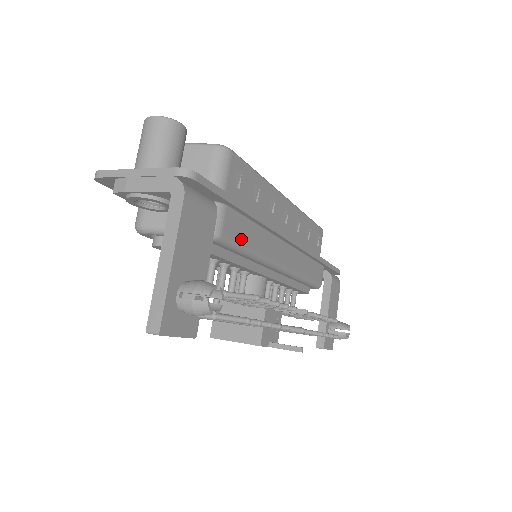
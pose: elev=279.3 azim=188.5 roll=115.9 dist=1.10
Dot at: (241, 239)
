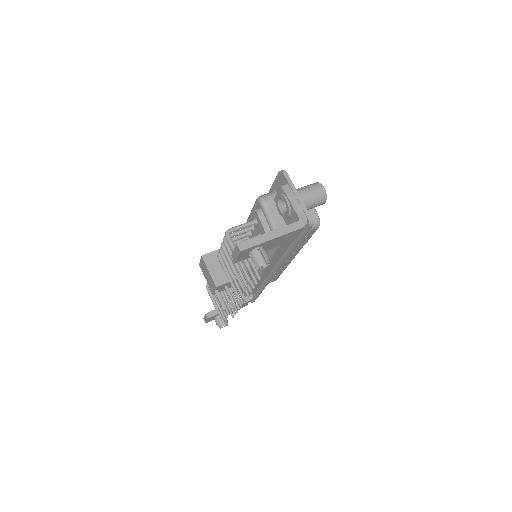
Dot at: (277, 252)
